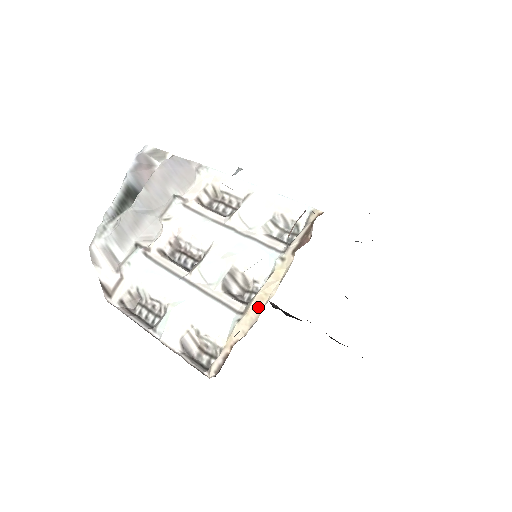
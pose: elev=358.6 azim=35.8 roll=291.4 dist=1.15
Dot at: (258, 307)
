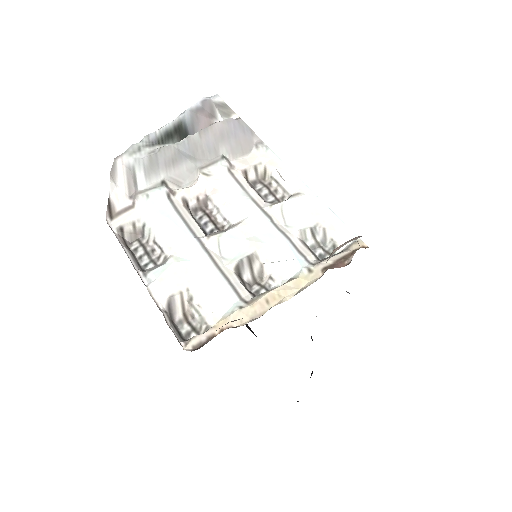
Dot at: (267, 304)
